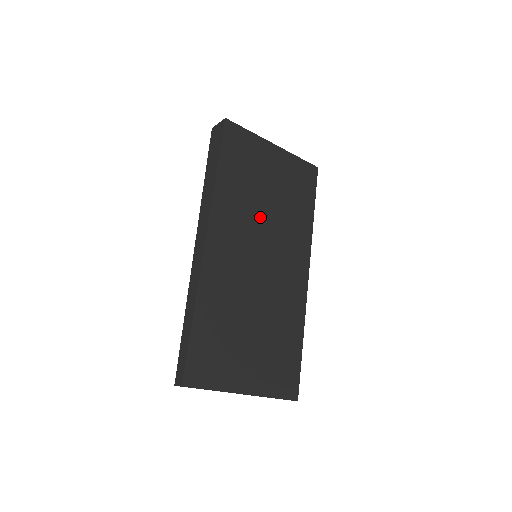
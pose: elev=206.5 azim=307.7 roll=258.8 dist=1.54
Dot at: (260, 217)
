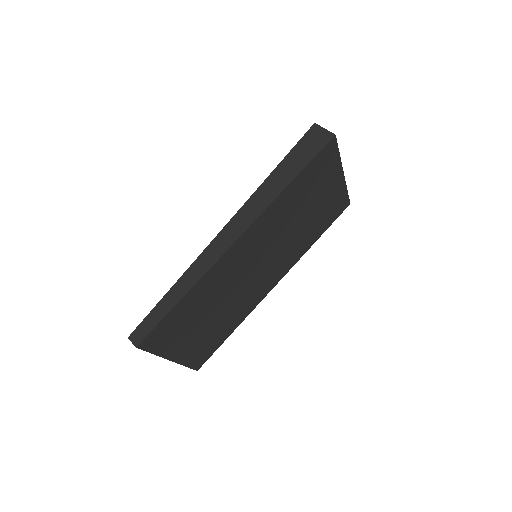
Dot at: (286, 231)
